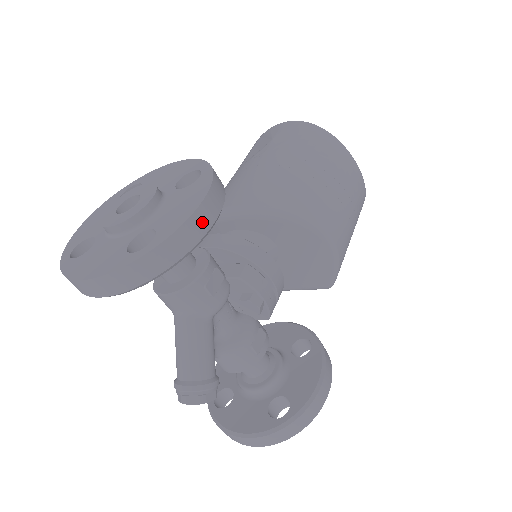
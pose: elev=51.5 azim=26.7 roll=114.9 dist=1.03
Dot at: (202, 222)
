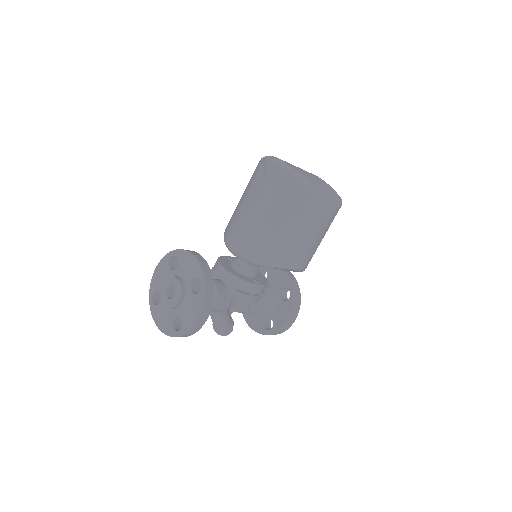
Dot at: (200, 323)
